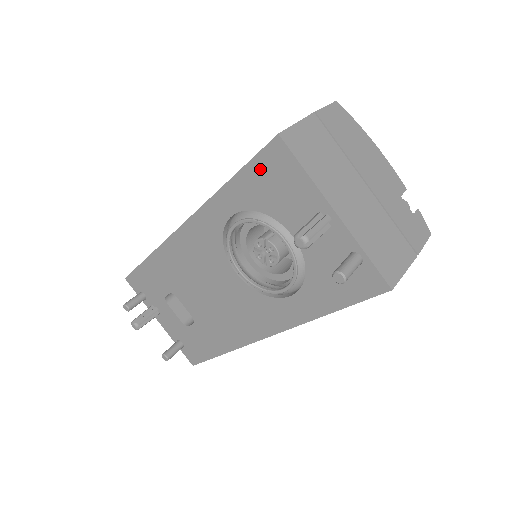
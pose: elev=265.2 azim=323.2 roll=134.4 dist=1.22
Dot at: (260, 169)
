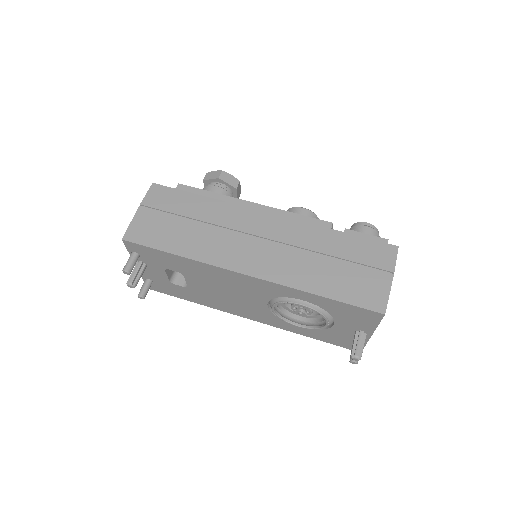
Dot at: (354, 310)
